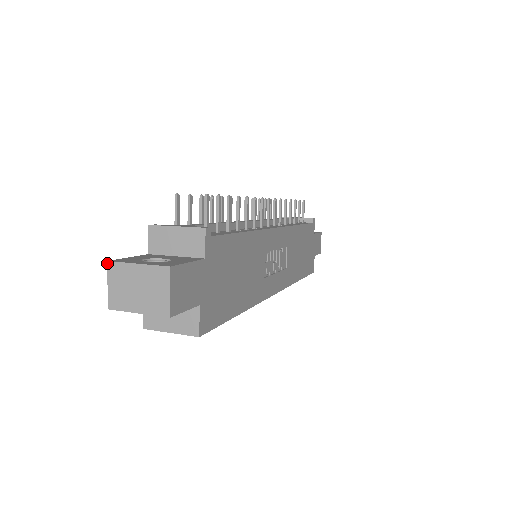
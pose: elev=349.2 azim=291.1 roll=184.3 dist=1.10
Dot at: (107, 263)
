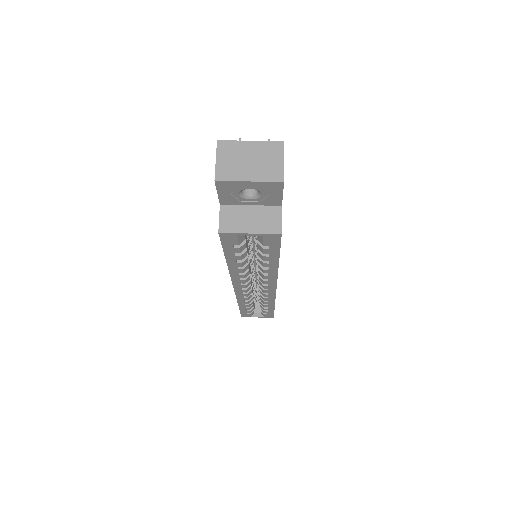
Dot at: (217, 142)
